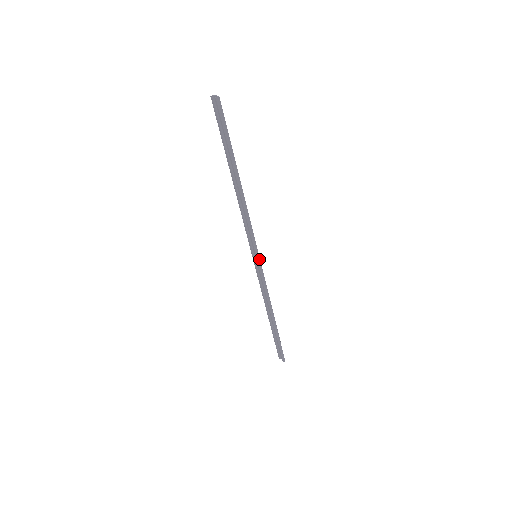
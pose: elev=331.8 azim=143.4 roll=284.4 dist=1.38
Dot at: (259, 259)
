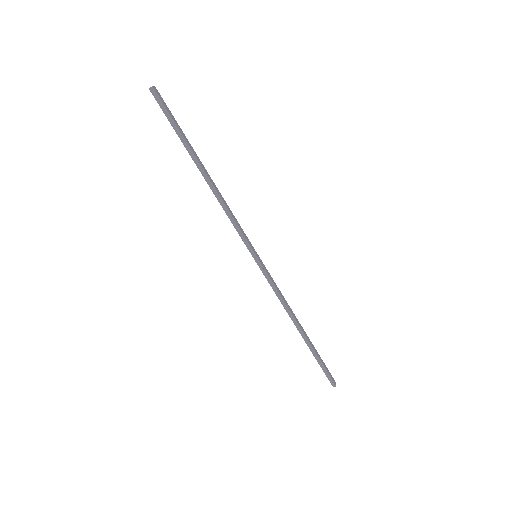
Dot at: (258, 260)
